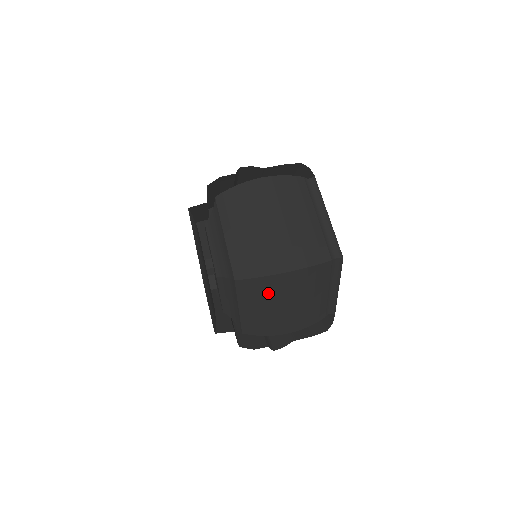
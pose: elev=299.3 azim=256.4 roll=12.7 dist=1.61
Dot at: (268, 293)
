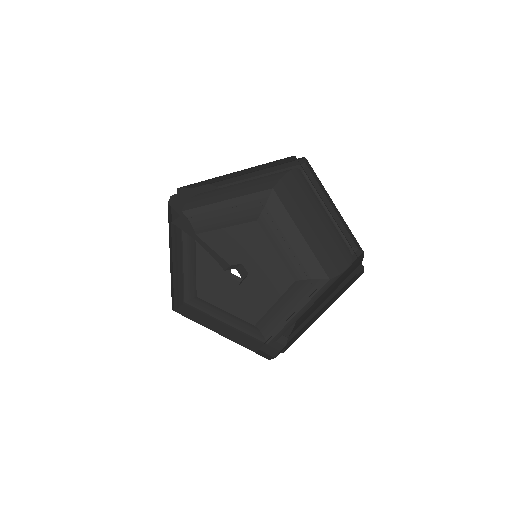
Dot at: occluded
